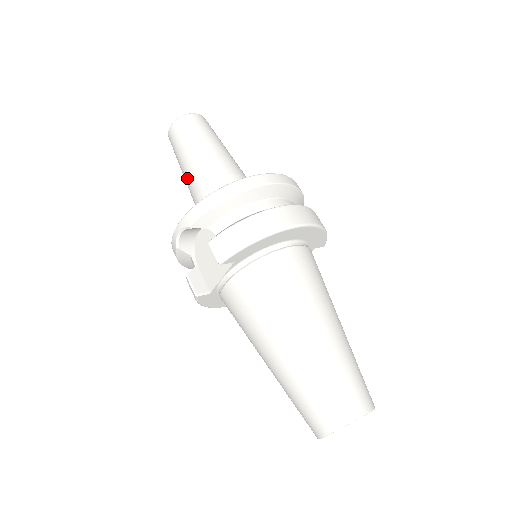
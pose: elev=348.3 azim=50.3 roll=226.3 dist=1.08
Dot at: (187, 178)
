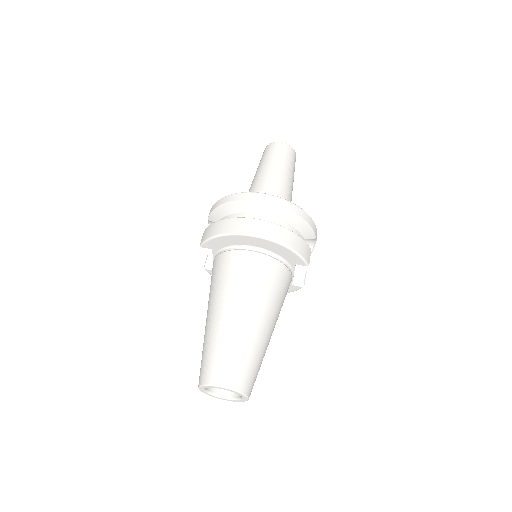
Dot at: occluded
